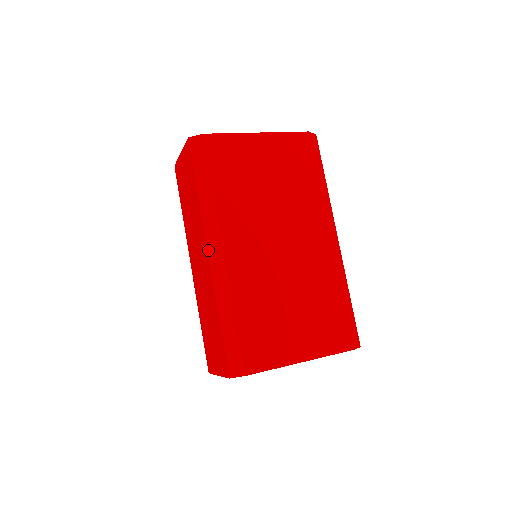
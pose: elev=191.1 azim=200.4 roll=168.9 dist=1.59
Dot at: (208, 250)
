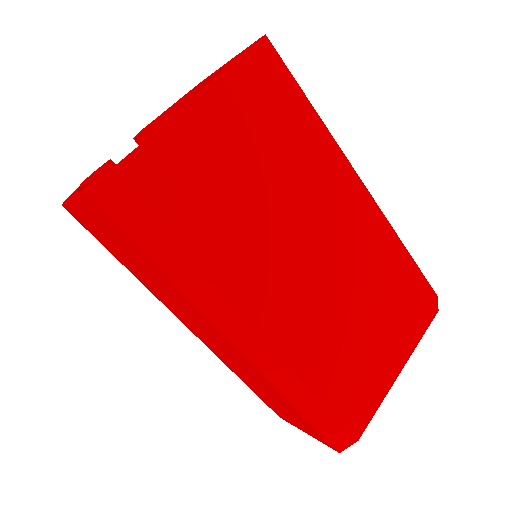
Dot at: (231, 343)
